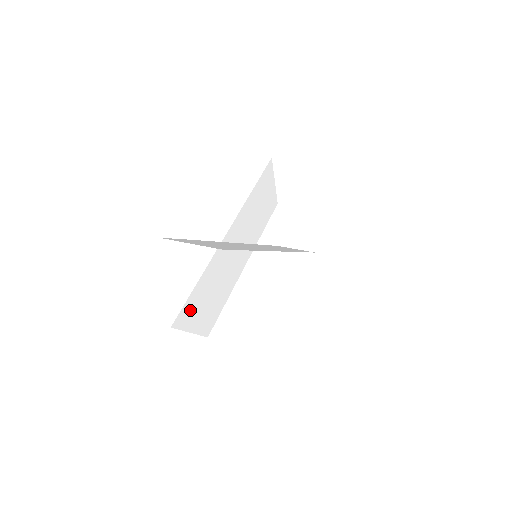
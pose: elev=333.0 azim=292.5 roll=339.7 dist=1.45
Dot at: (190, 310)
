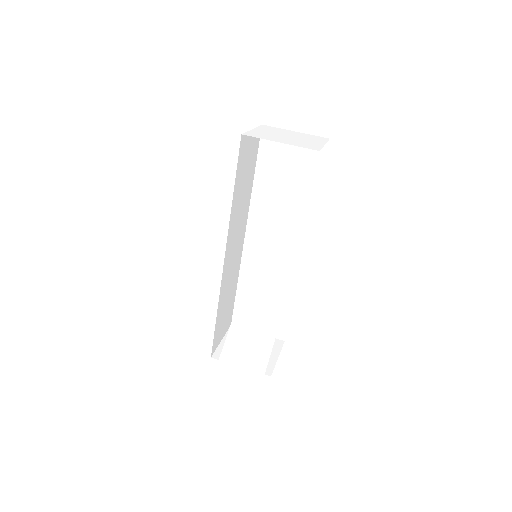
Dot at: (218, 330)
